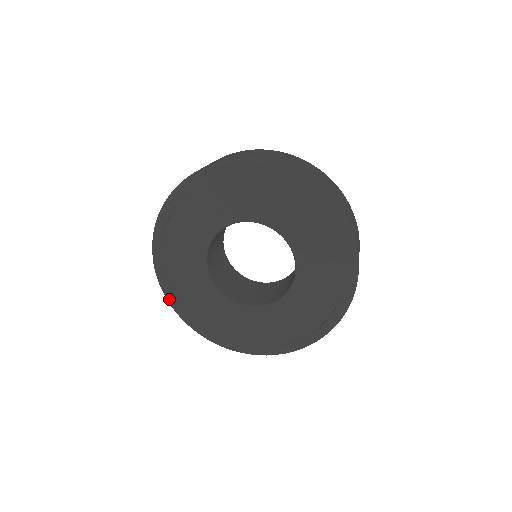
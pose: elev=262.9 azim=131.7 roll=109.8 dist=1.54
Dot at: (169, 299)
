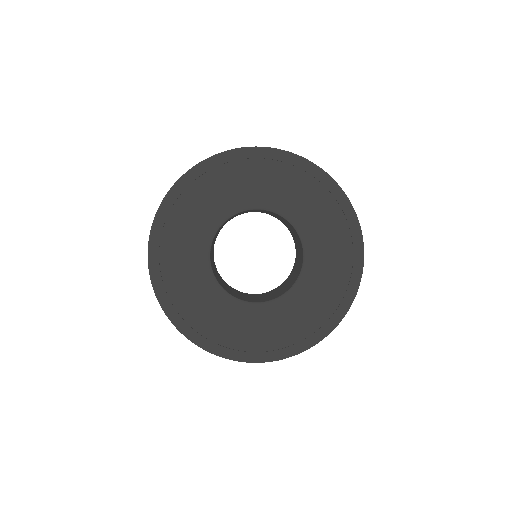
Dot at: (223, 355)
